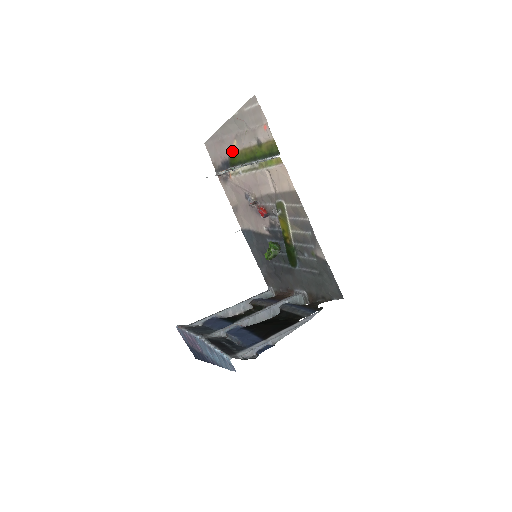
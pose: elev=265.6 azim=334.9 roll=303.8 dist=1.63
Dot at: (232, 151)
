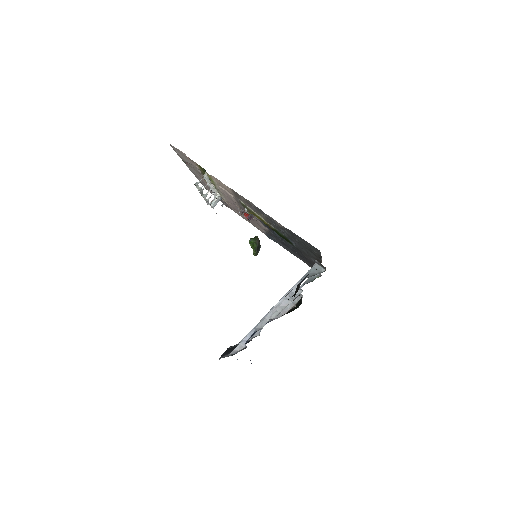
Dot at: occluded
